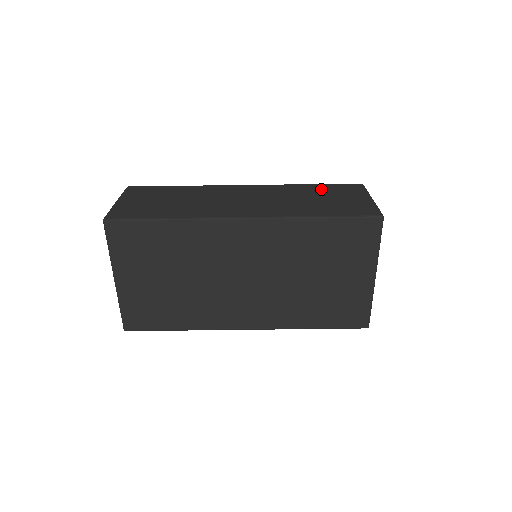
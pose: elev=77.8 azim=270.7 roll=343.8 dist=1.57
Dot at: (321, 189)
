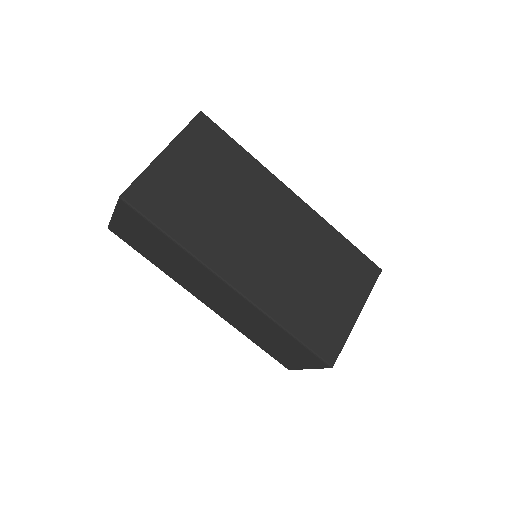
Dot at: occluded
